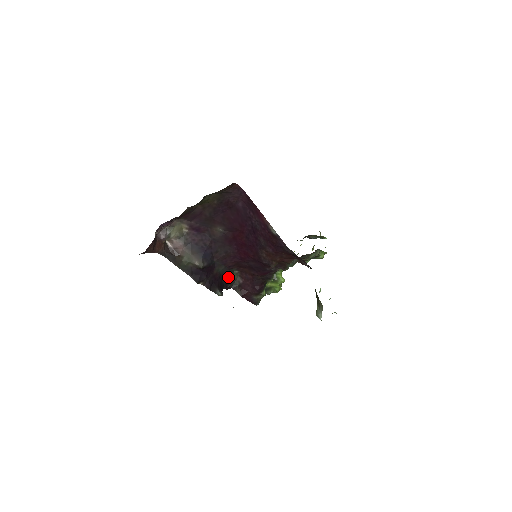
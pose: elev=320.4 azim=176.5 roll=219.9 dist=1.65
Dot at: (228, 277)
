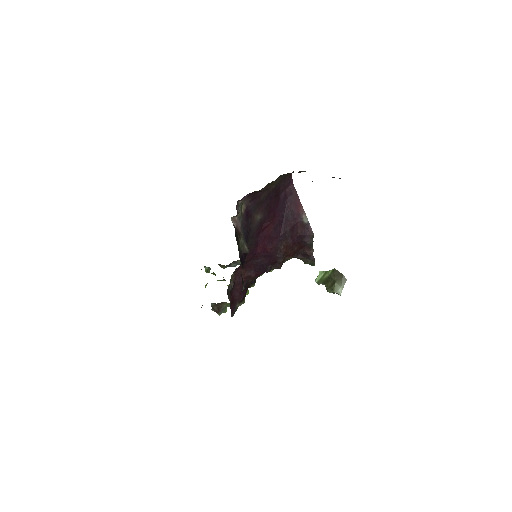
Dot at: occluded
